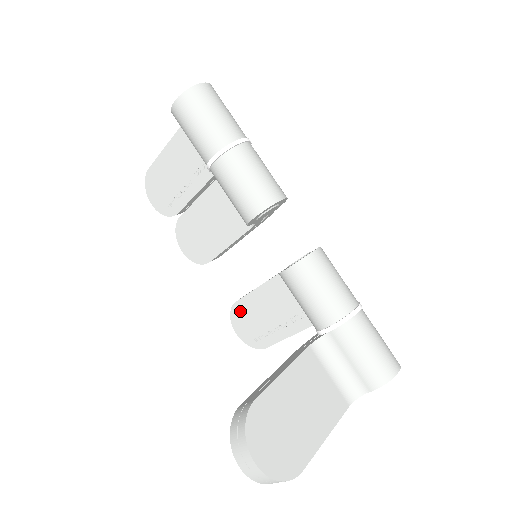
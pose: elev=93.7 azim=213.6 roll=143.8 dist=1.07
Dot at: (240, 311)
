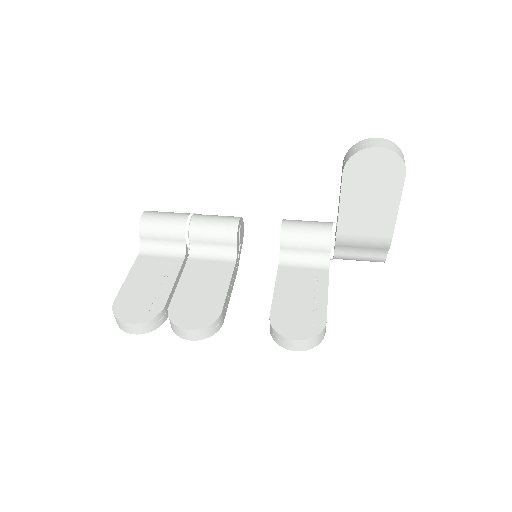
Dot at: (280, 318)
